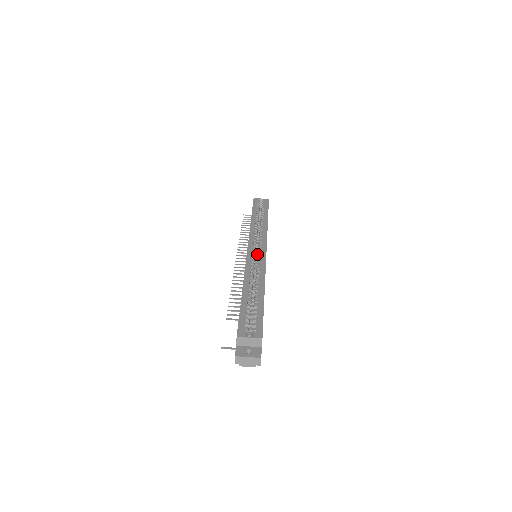
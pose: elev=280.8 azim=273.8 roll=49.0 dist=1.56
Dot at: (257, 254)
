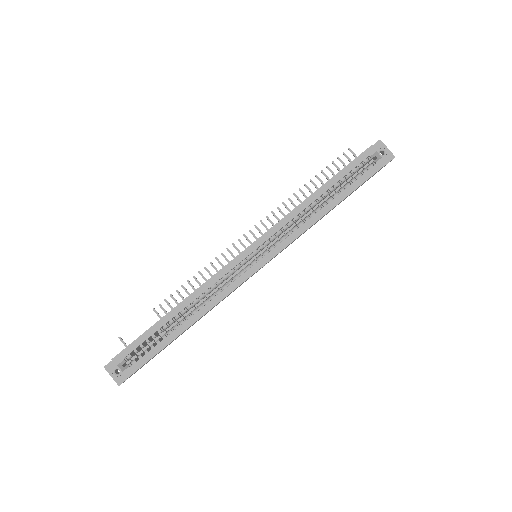
Dot at: occluded
